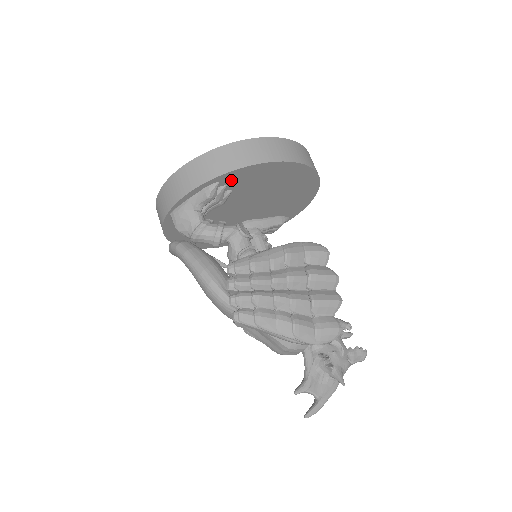
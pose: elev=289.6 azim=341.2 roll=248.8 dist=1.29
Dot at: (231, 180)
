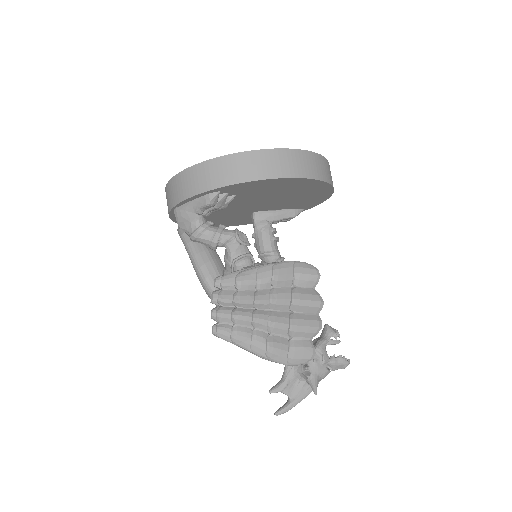
Dot at: (233, 190)
